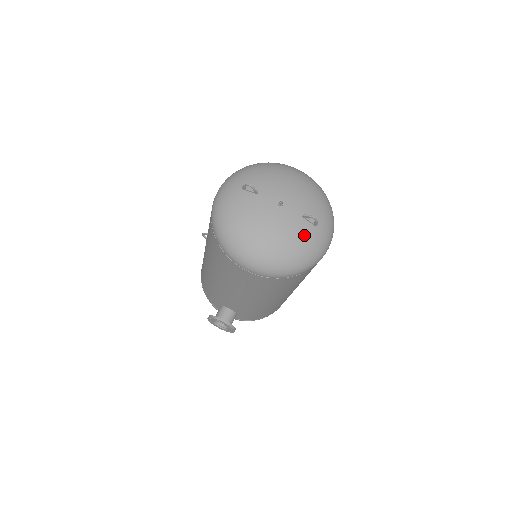
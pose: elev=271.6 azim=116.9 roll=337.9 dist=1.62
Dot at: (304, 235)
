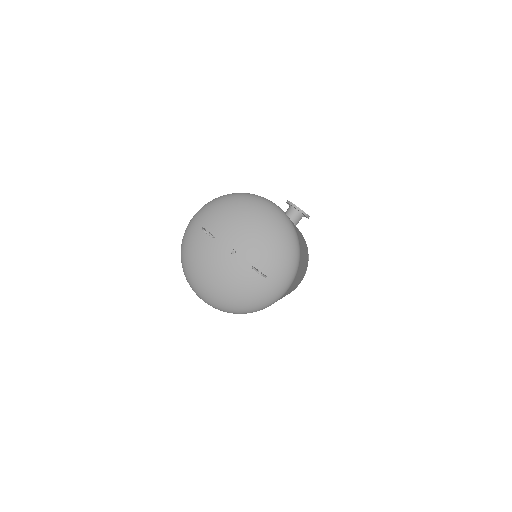
Dot at: (251, 285)
